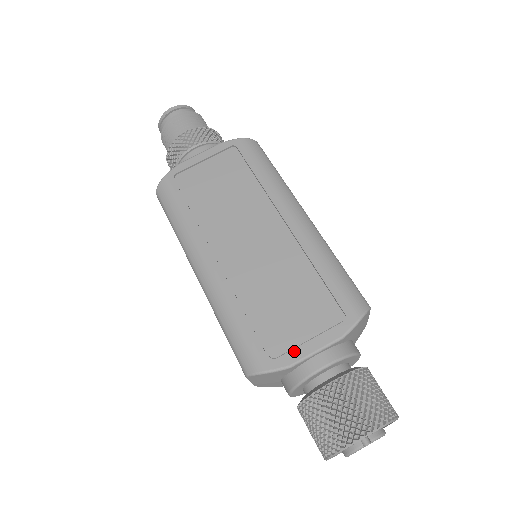
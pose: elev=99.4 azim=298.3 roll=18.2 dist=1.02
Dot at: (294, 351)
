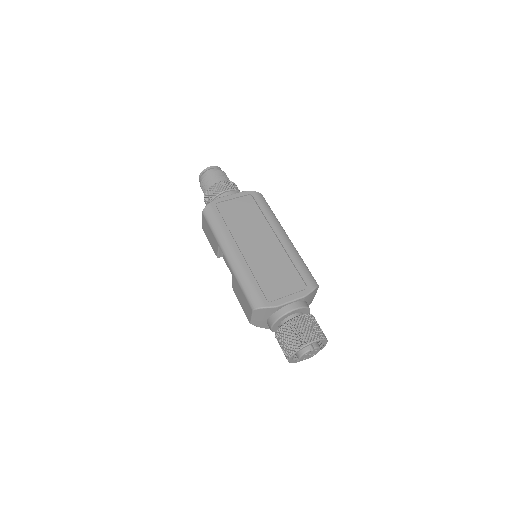
Dot at: (280, 299)
